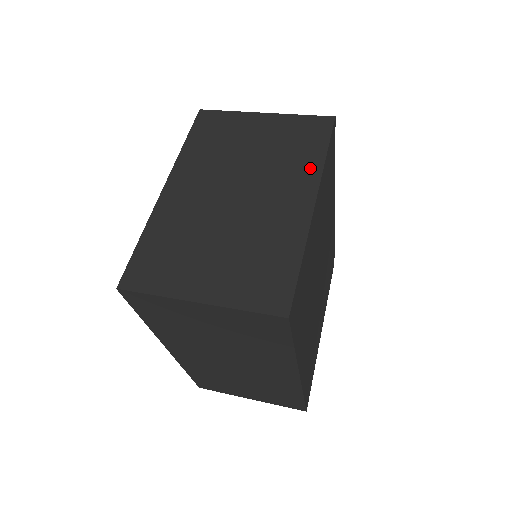
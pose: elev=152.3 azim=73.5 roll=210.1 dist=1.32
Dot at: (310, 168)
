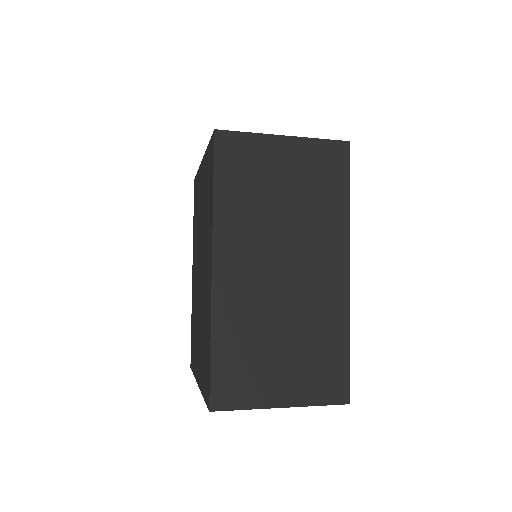
Dot at: occluded
